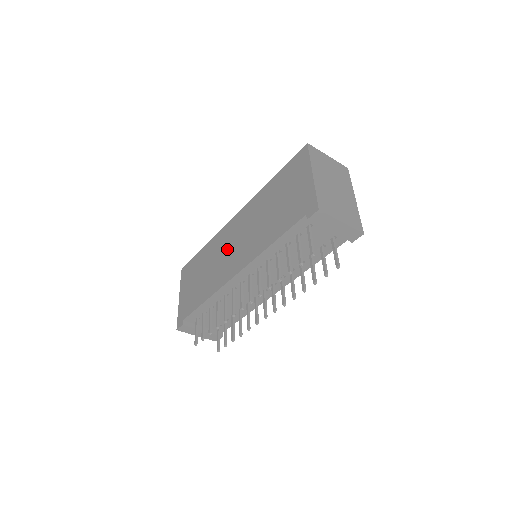
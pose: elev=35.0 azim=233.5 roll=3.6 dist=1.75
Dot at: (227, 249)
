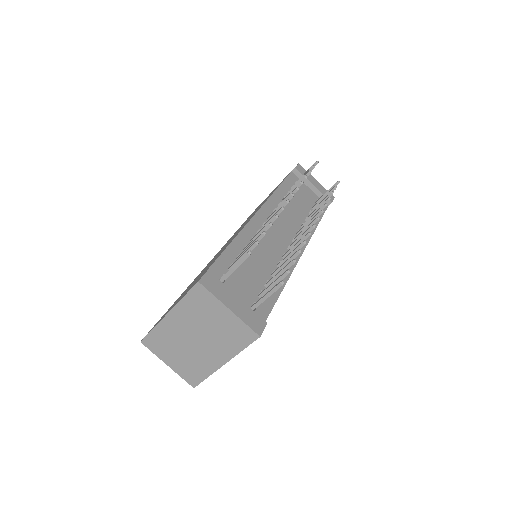
Dot at: occluded
